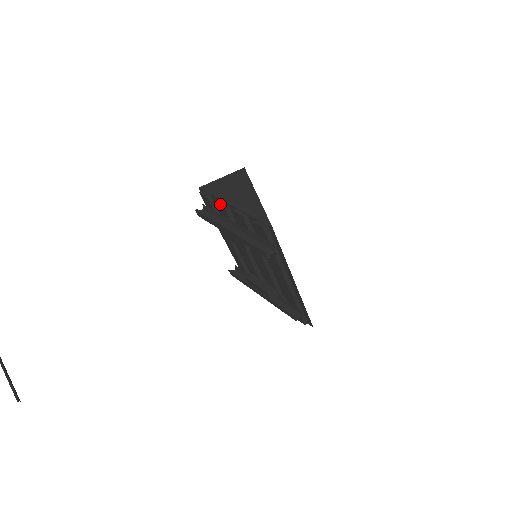
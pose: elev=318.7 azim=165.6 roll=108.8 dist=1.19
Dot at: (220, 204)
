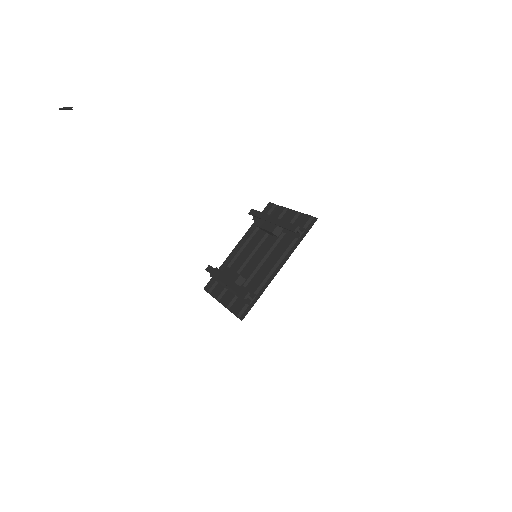
Dot at: (283, 207)
